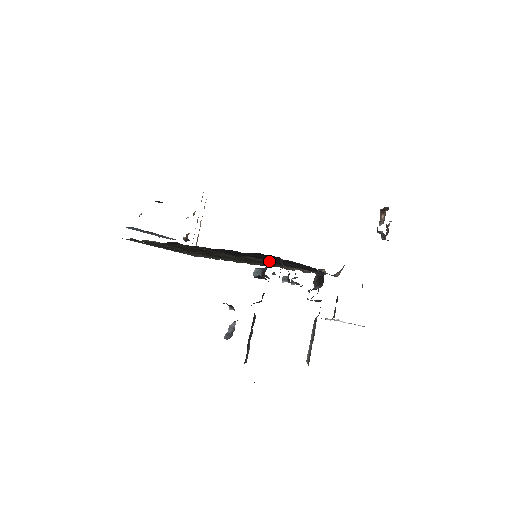
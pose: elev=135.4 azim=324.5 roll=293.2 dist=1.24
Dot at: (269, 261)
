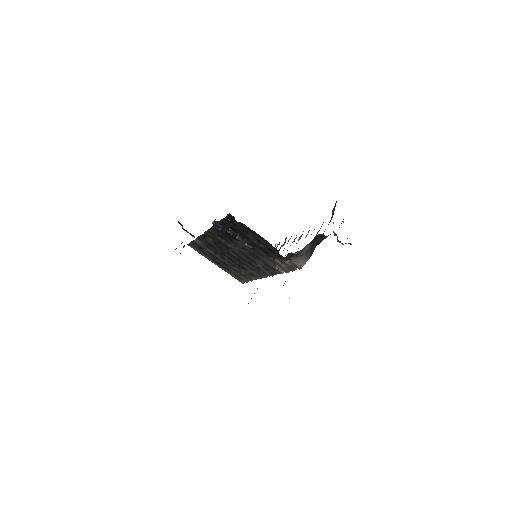
Dot at: (248, 242)
